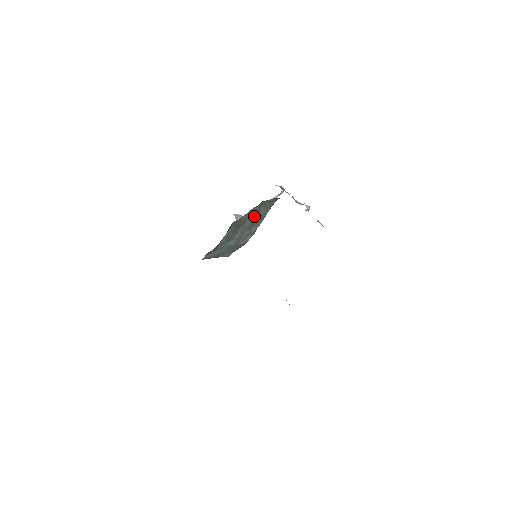
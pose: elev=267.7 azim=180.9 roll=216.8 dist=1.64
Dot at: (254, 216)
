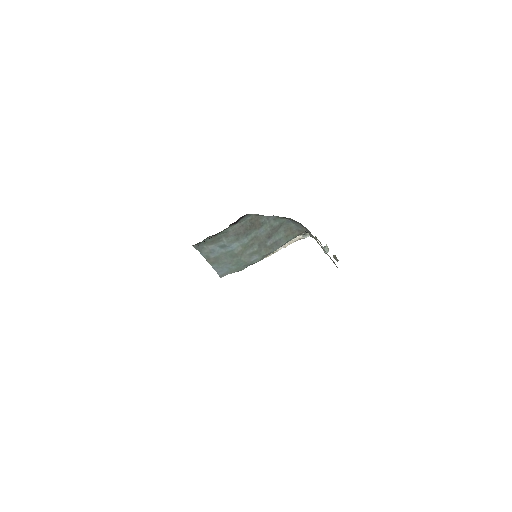
Dot at: (271, 232)
